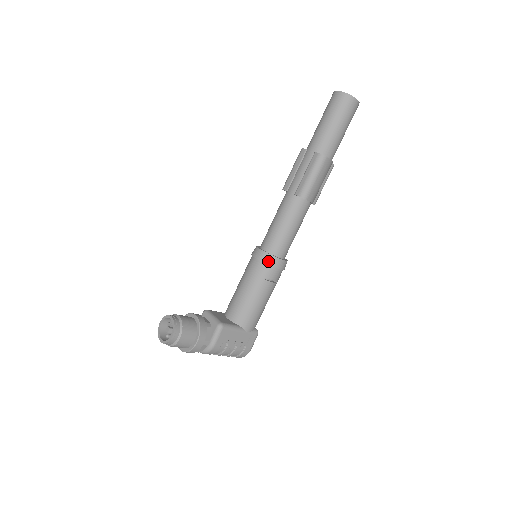
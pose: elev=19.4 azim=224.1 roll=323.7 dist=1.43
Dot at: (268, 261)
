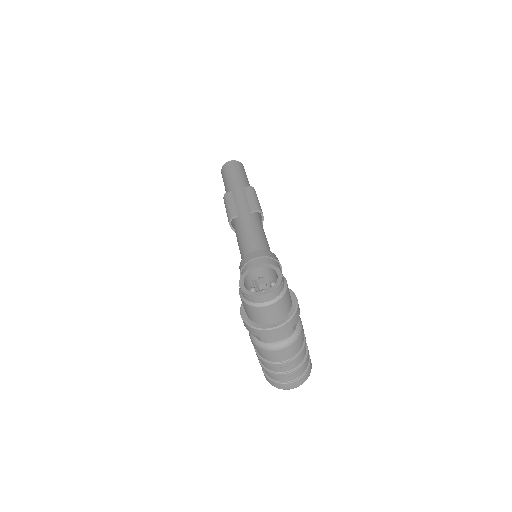
Dot at: (271, 255)
